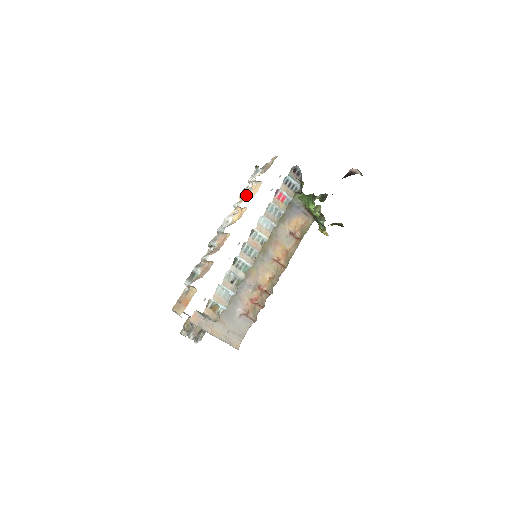
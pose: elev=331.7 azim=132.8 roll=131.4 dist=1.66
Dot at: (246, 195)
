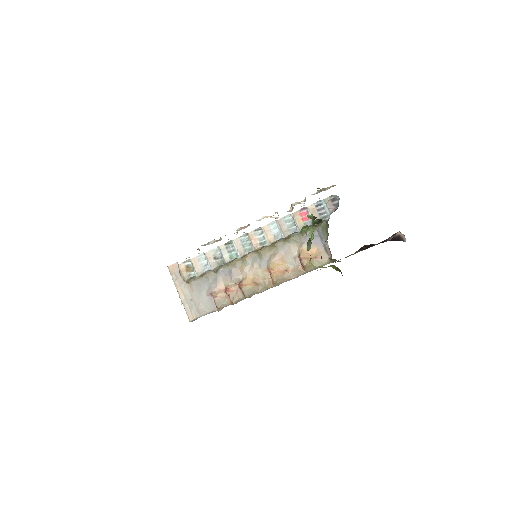
Dot at: occluded
